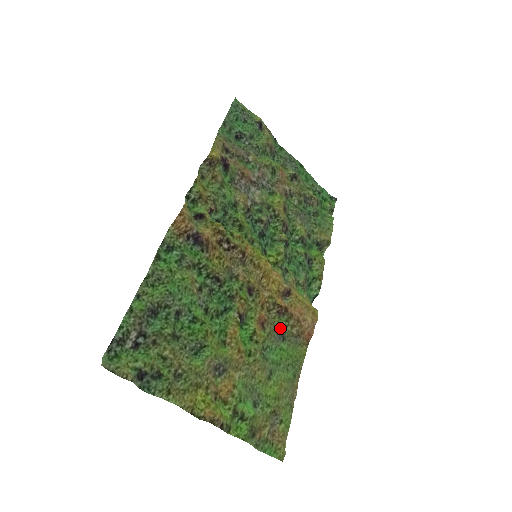
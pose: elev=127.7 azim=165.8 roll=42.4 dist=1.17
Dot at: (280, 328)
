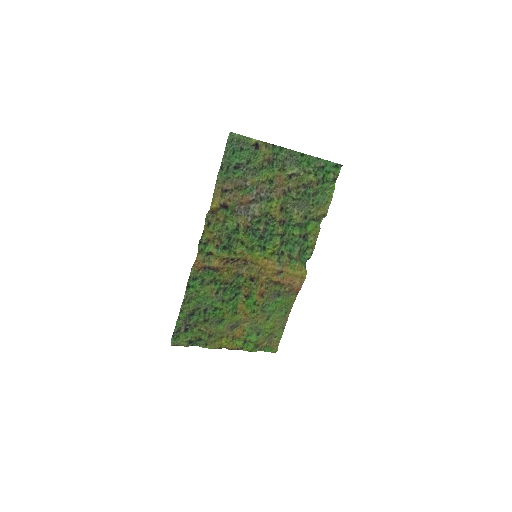
Dot at: (276, 291)
